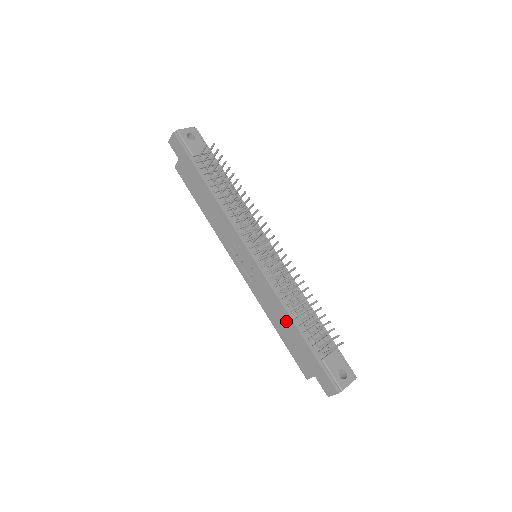
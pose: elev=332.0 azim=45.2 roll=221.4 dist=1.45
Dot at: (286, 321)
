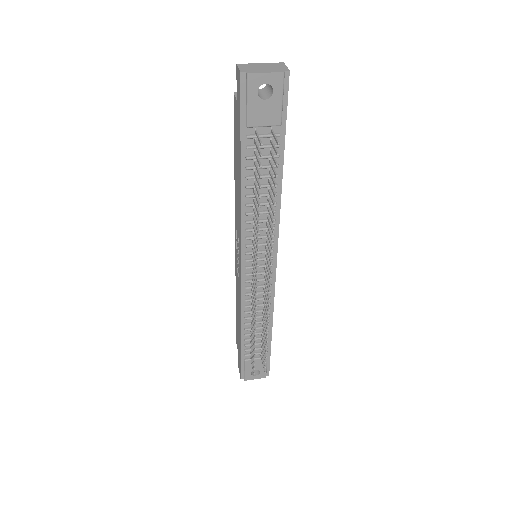
Dot at: (239, 320)
